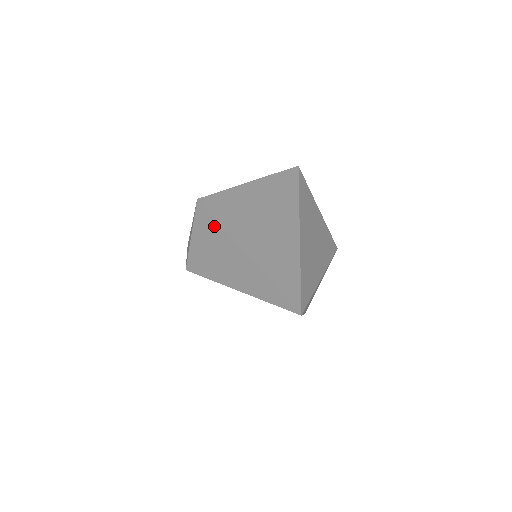
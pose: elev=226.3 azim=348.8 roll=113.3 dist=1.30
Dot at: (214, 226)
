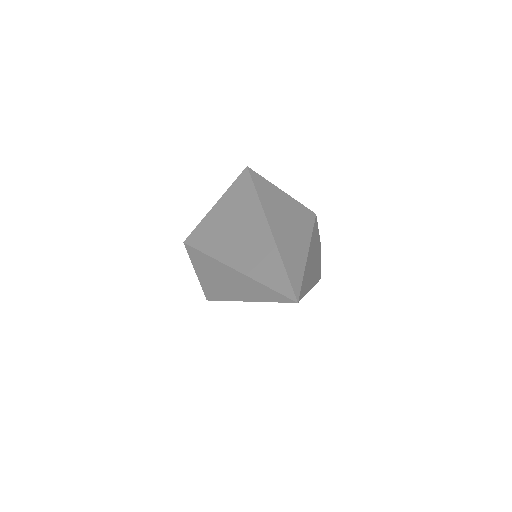
Dot at: (206, 259)
